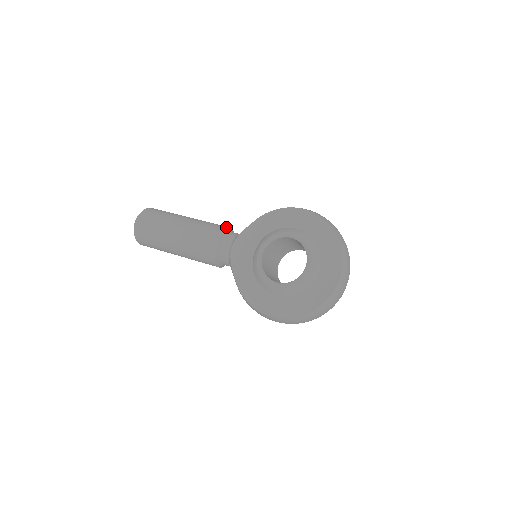
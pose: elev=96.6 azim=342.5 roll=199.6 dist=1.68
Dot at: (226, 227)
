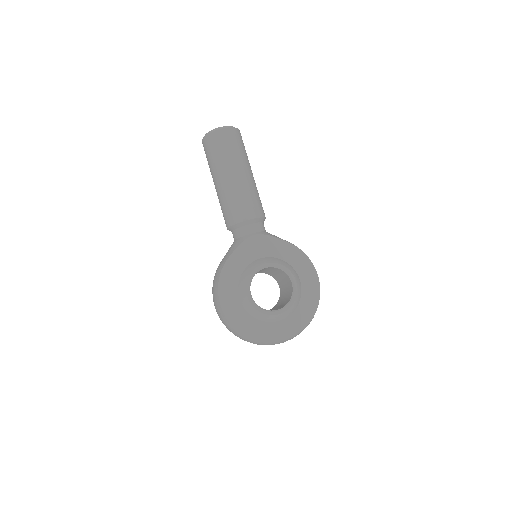
Dot at: occluded
